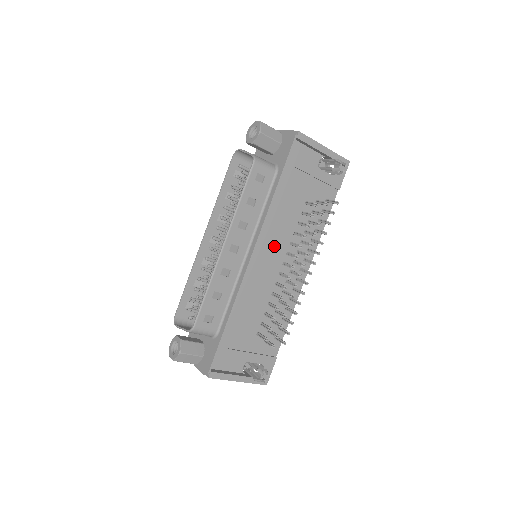
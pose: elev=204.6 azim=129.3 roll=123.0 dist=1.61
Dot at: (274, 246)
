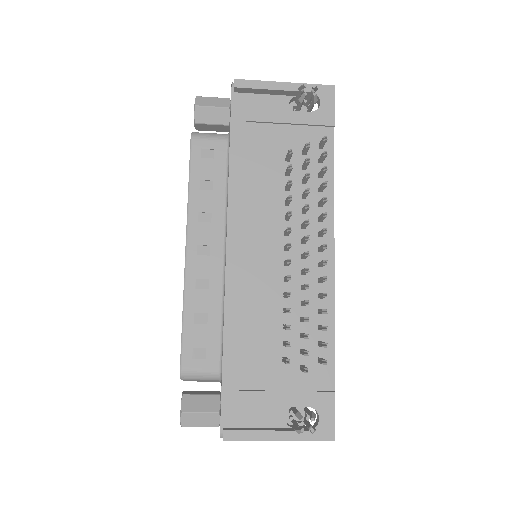
Dot at: (259, 229)
